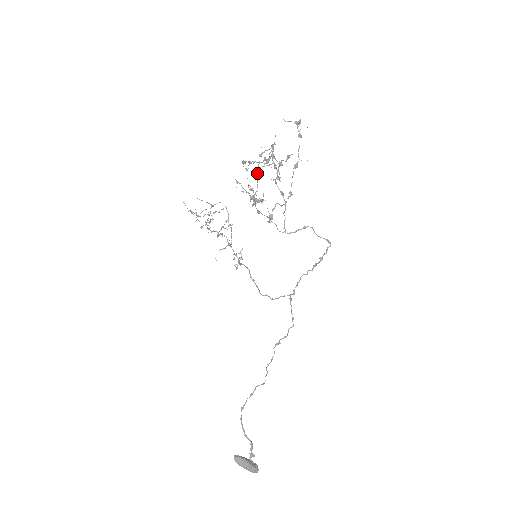
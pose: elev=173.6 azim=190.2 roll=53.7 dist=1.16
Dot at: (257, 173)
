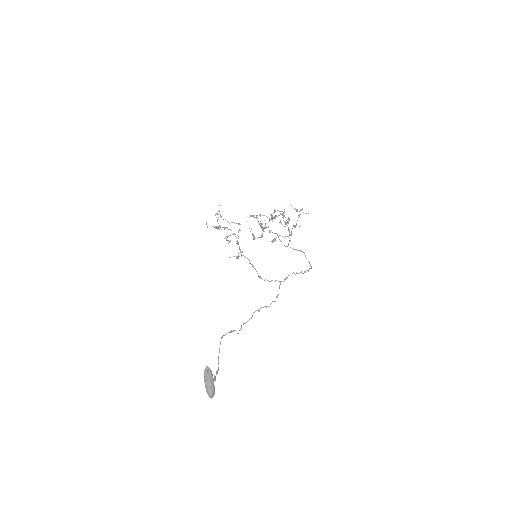
Dot at: (272, 215)
